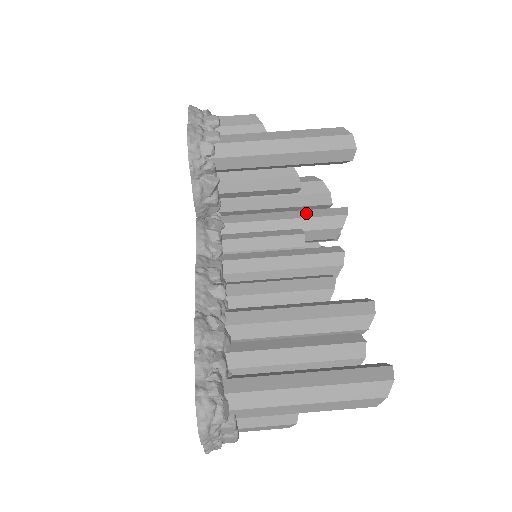
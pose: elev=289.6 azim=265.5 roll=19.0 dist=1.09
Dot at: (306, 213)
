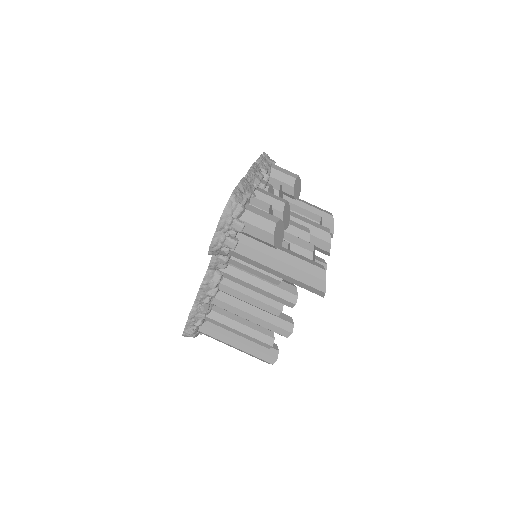
Dot at: occluded
